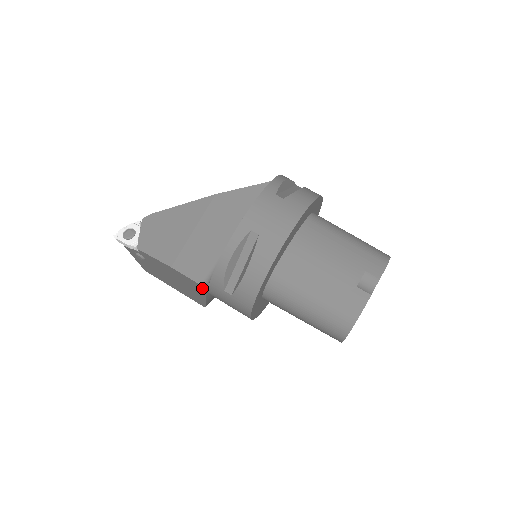
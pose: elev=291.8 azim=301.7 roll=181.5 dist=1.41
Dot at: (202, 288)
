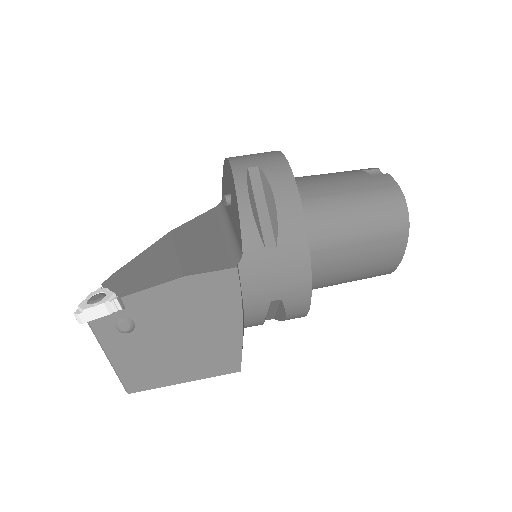
Dot at: (236, 279)
